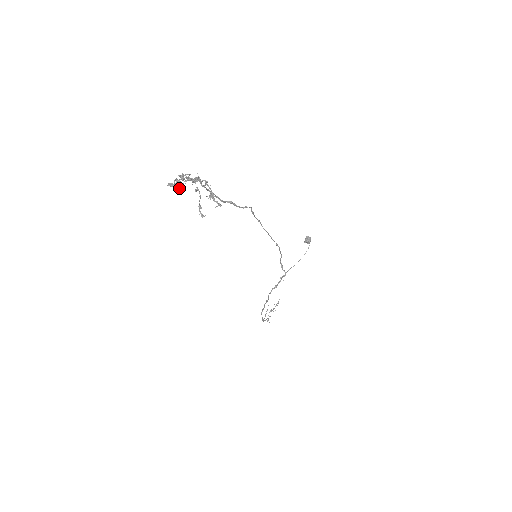
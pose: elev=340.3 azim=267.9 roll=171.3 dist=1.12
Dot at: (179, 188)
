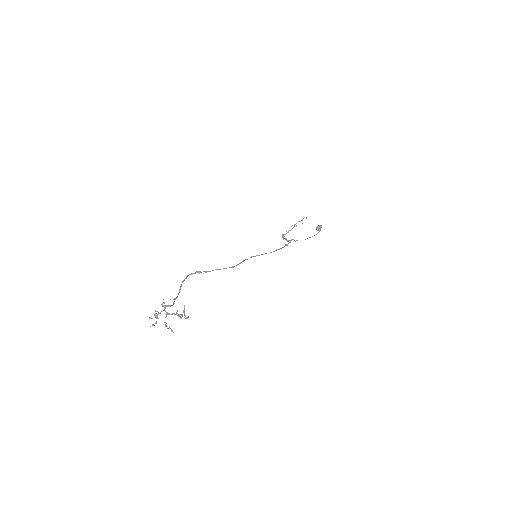
Dot at: (162, 303)
